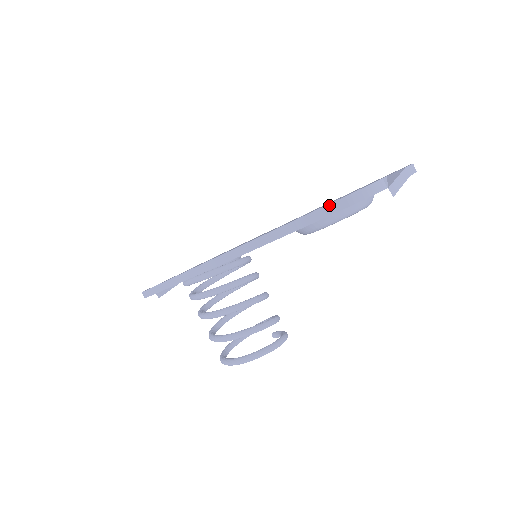
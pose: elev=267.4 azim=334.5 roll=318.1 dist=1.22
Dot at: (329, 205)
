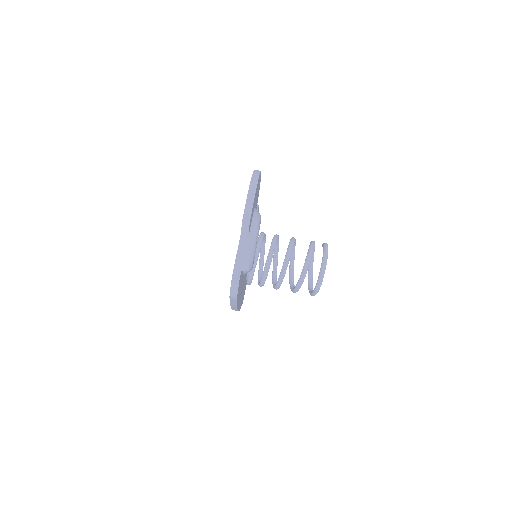
Dot at: (230, 300)
